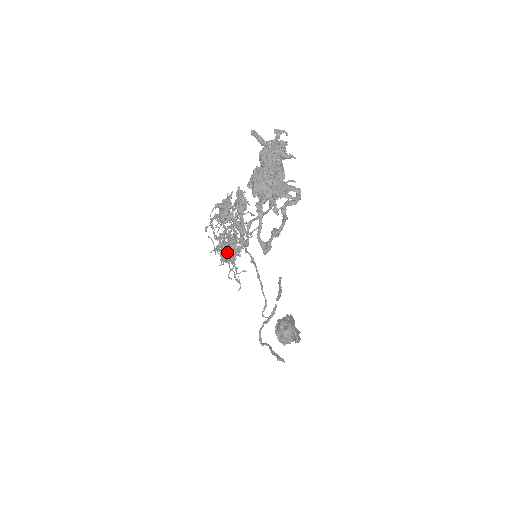
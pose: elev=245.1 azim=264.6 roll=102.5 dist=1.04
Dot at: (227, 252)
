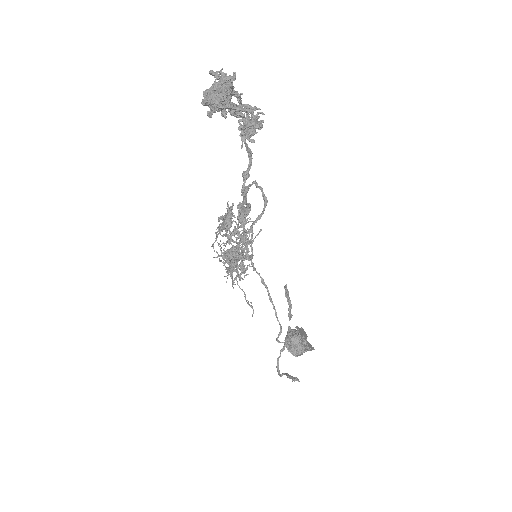
Dot at: (227, 254)
